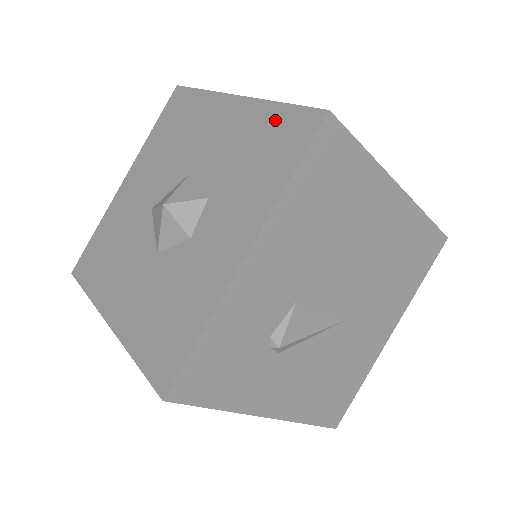
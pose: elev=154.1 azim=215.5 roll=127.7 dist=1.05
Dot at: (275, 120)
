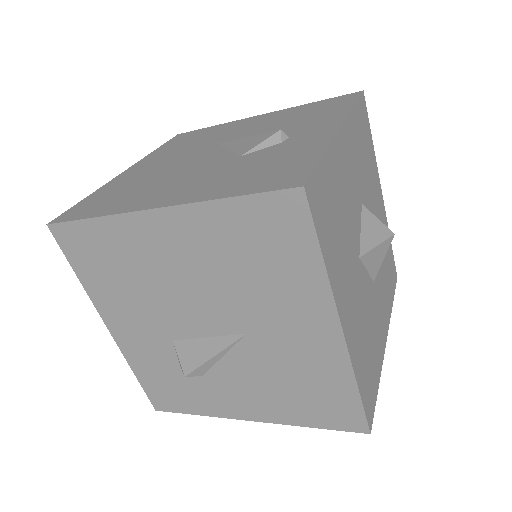
Dot at: occluded
